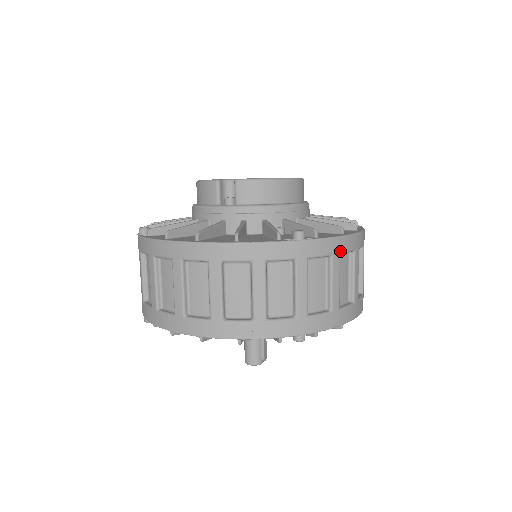
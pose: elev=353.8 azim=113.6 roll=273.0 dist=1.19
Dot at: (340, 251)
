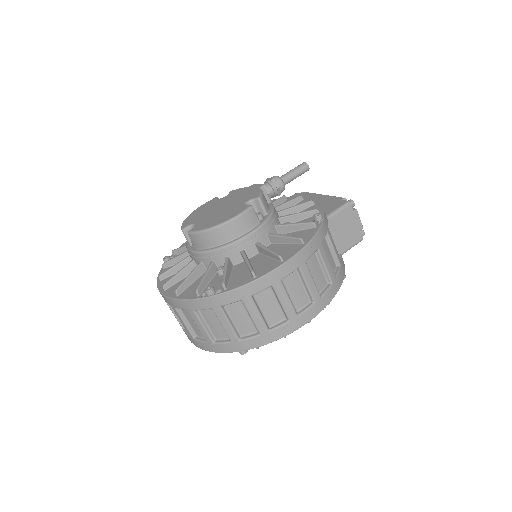
Dot at: (250, 294)
